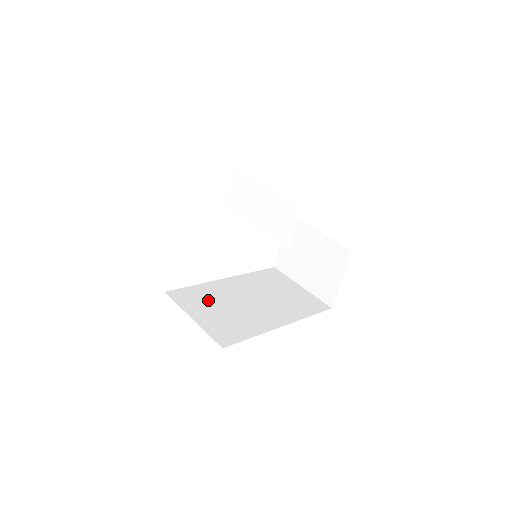
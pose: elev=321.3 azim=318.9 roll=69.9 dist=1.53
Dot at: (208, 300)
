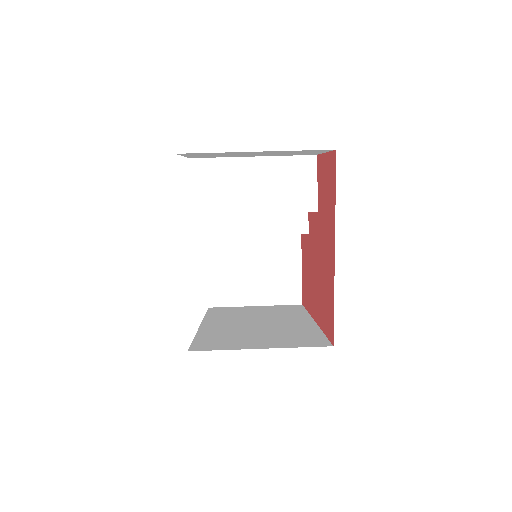
Dot at: (233, 337)
